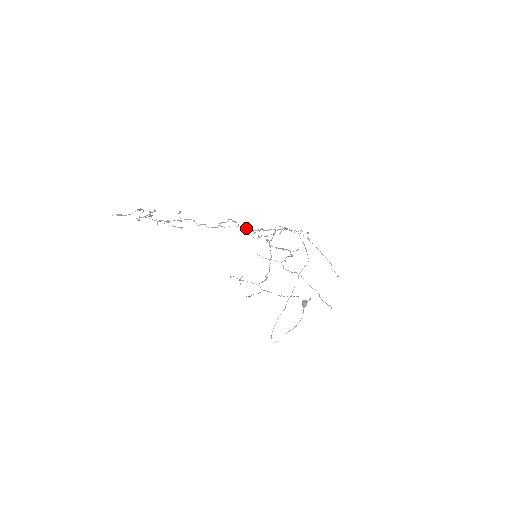
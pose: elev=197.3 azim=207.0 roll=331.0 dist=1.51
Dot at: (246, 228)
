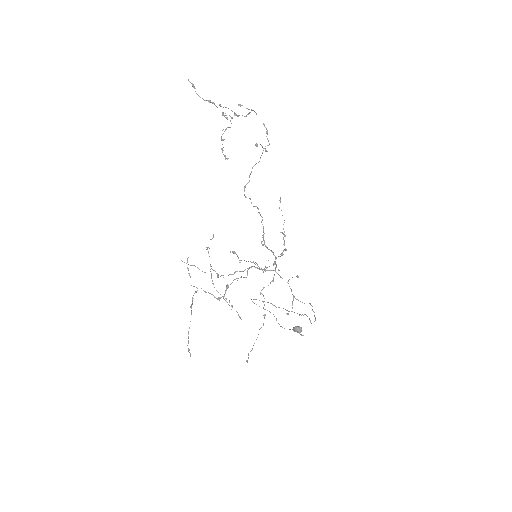
Dot at: occluded
